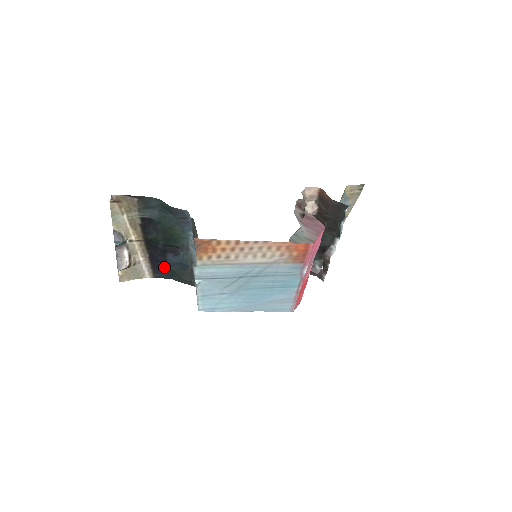
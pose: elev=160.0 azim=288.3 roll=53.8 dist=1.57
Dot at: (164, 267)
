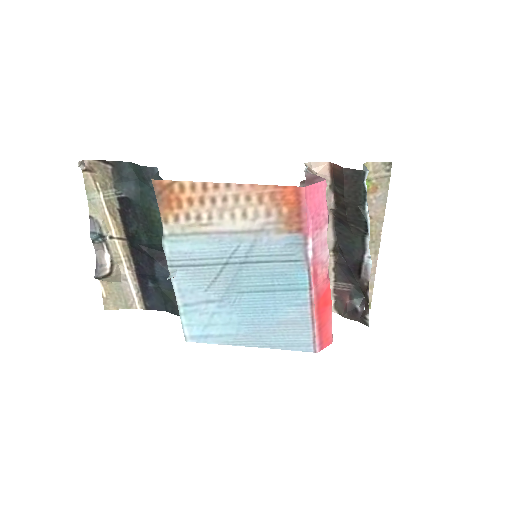
Dot at: (154, 288)
